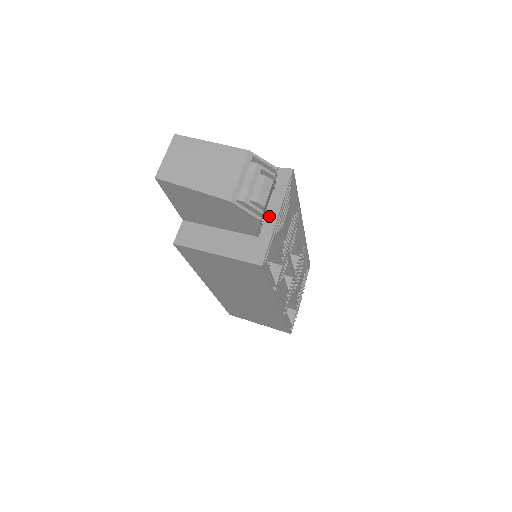
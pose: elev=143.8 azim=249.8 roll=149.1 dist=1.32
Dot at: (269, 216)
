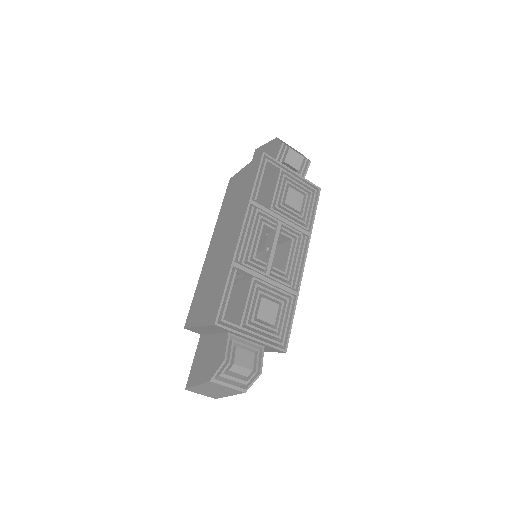
Dot at: occluded
